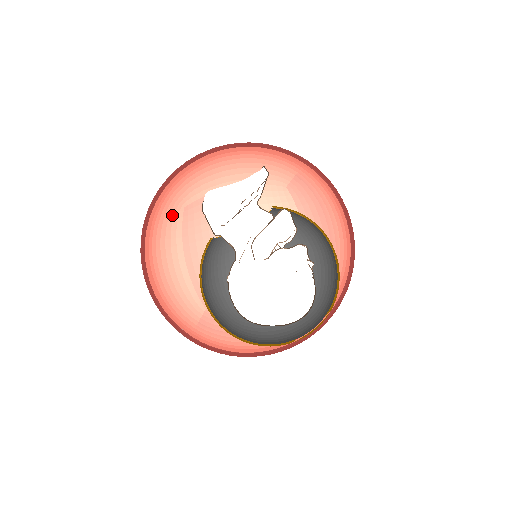
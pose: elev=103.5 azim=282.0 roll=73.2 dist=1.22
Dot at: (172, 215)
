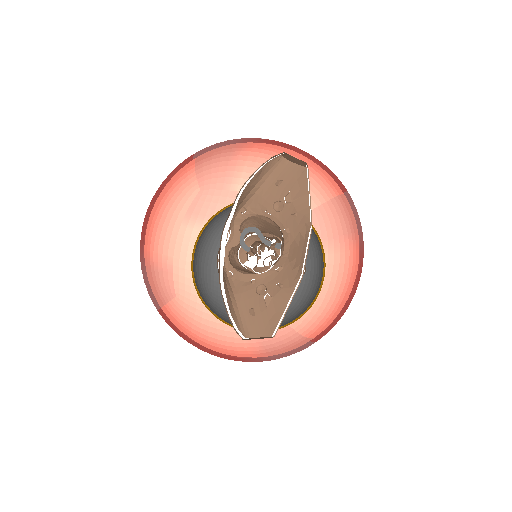
Dot at: occluded
